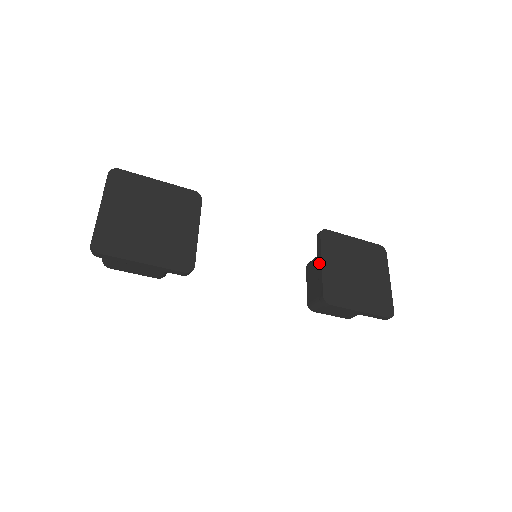
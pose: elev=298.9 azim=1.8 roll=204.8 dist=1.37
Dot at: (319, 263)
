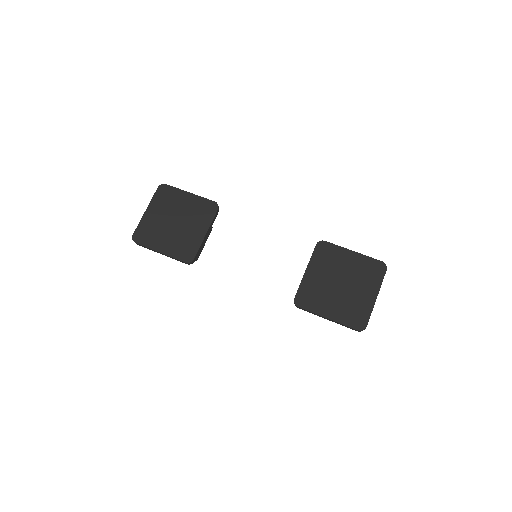
Dot at: (306, 270)
